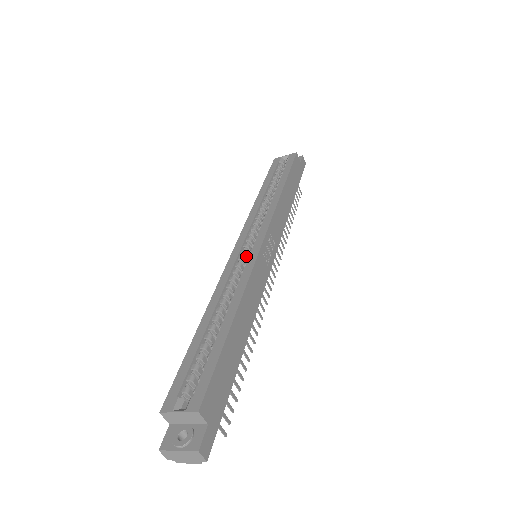
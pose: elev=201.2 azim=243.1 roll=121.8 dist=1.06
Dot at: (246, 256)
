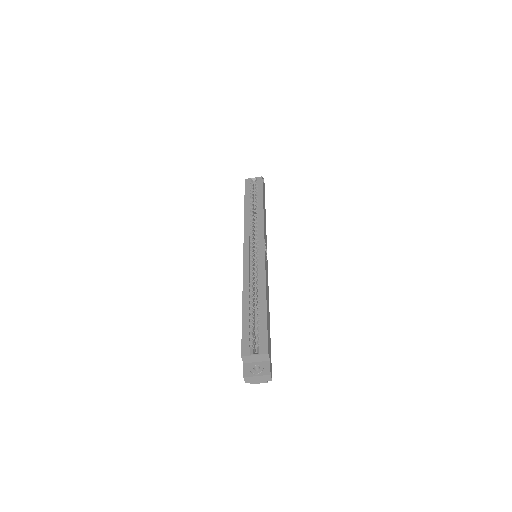
Dot at: (253, 257)
